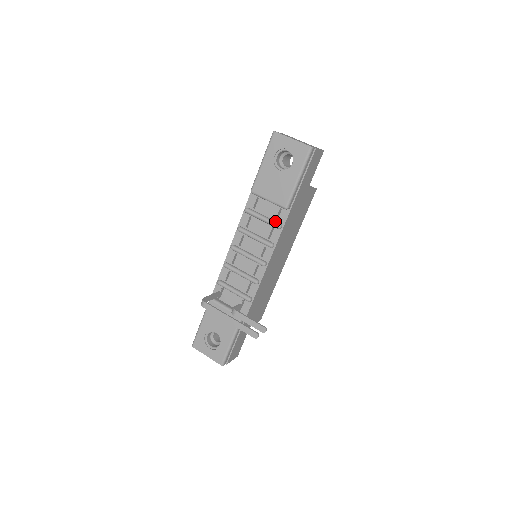
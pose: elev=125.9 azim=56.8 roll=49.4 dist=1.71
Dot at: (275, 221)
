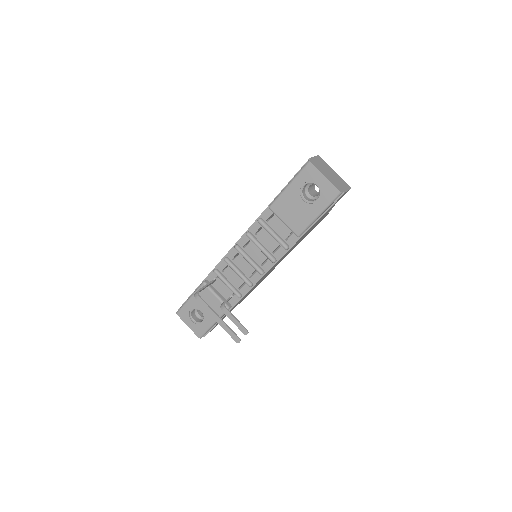
Dot at: (284, 241)
